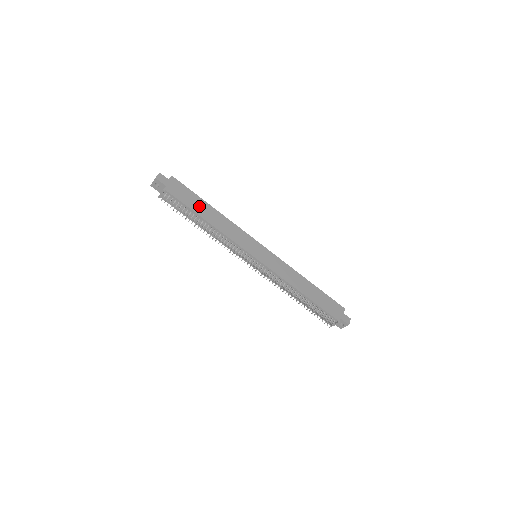
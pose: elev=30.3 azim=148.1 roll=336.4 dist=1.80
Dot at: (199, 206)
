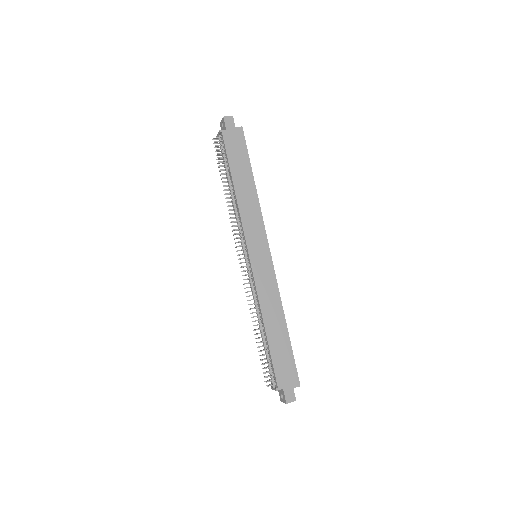
Dot at: (241, 169)
